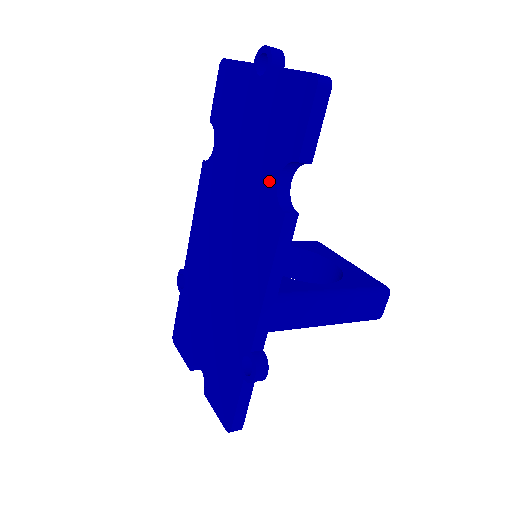
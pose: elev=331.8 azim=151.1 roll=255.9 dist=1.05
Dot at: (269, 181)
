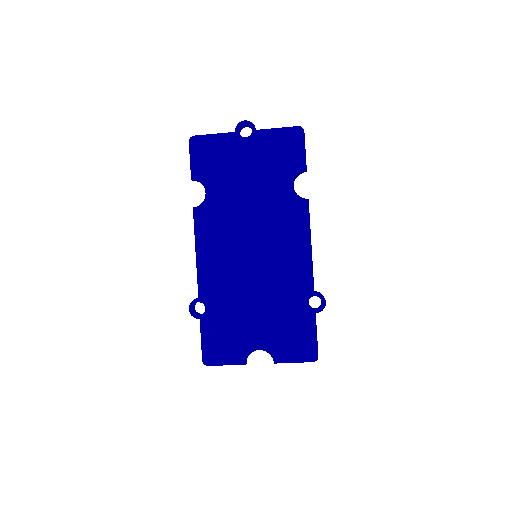
Dot at: (285, 189)
